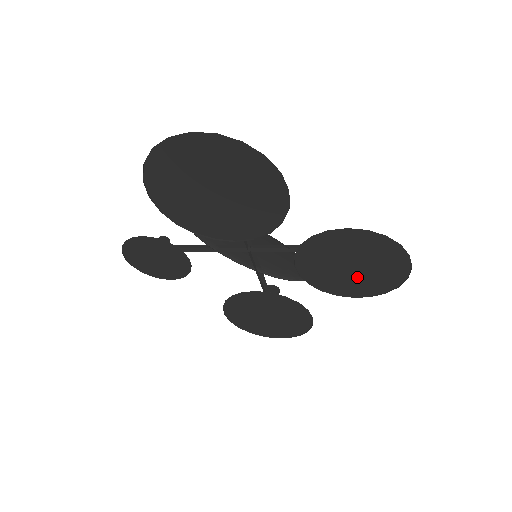
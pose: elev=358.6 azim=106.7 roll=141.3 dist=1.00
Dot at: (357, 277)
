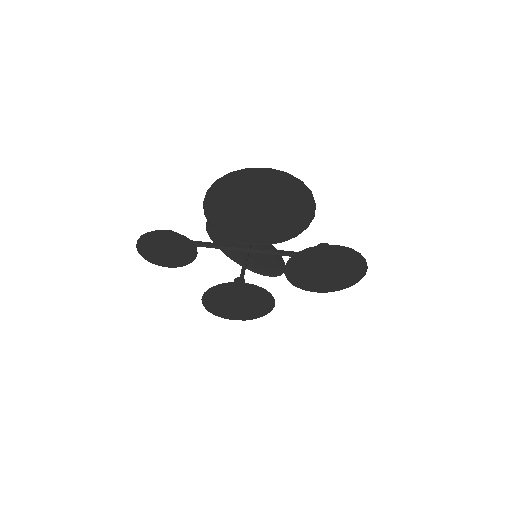
Dot at: (325, 278)
